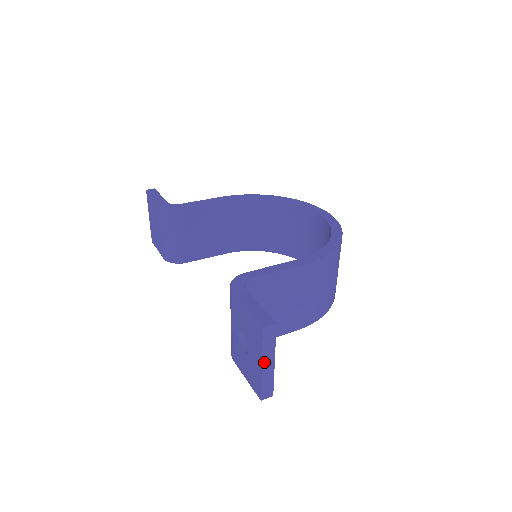
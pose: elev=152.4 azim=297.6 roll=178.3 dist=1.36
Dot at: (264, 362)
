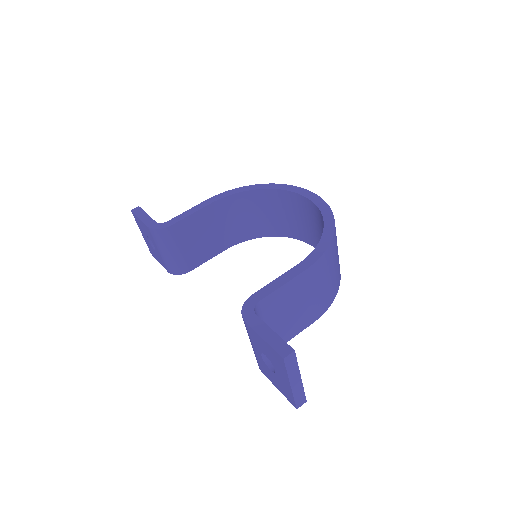
Dot at: (292, 382)
